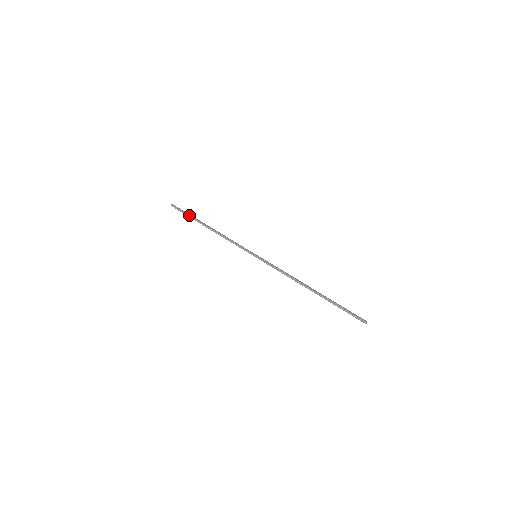
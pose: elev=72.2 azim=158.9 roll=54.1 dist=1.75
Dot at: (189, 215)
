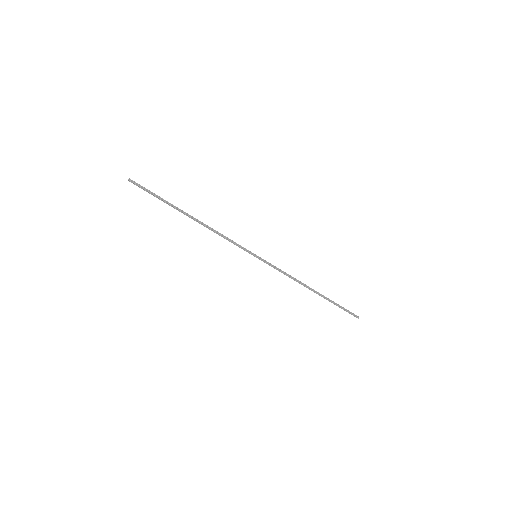
Dot at: (162, 198)
